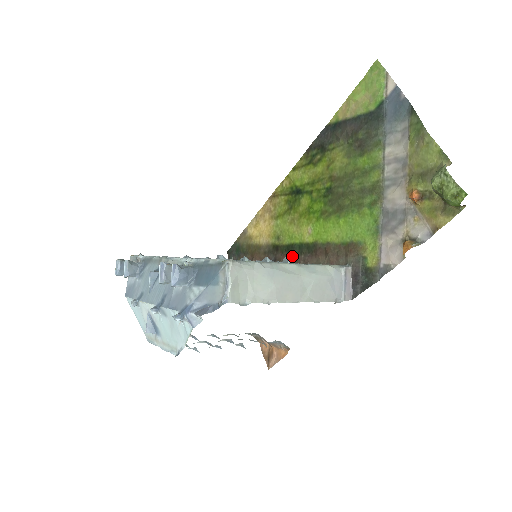
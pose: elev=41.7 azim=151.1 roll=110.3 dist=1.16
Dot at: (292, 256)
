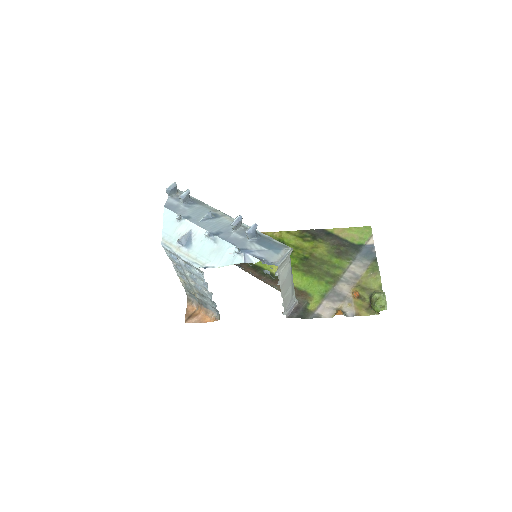
Dot at: (256, 273)
